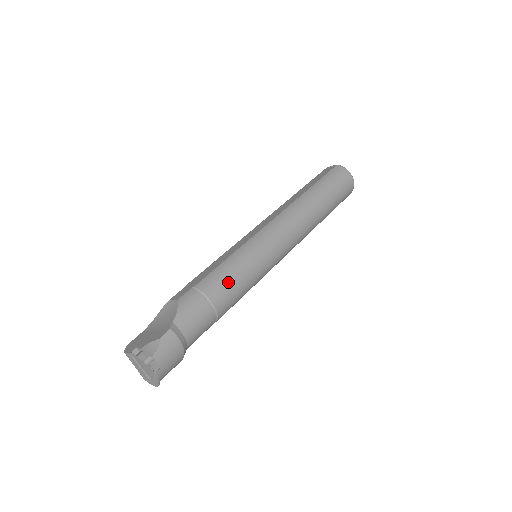
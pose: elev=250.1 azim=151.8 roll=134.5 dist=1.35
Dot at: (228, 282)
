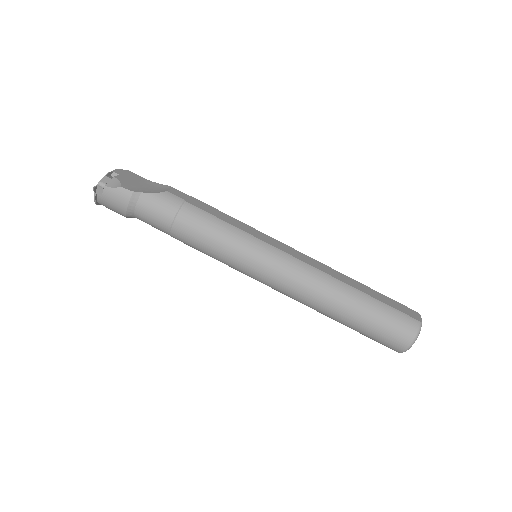
Dot at: (201, 230)
